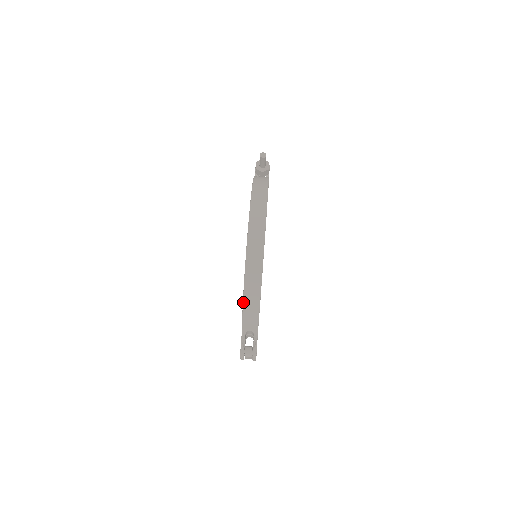
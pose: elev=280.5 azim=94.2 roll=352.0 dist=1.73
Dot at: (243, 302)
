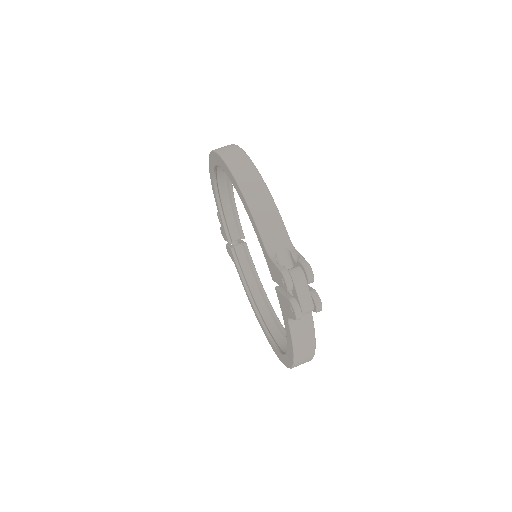
Dot at: (241, 191)
